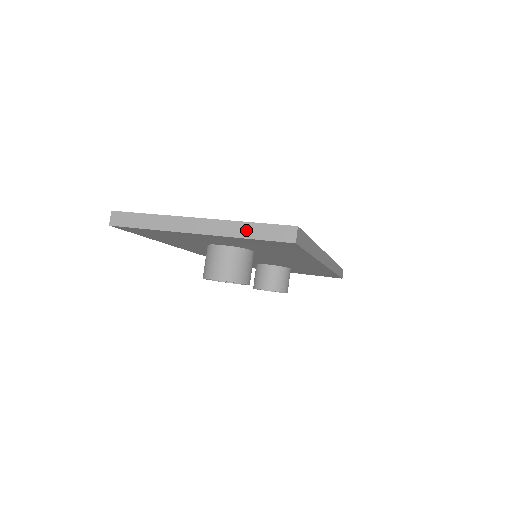
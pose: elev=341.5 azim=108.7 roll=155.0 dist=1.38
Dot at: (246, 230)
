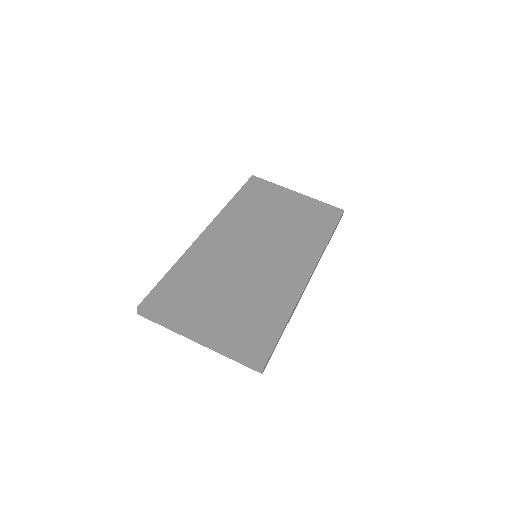
Dot at: (231, 356)
